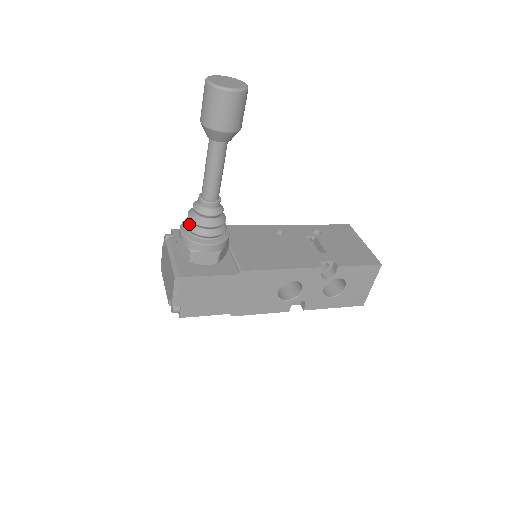
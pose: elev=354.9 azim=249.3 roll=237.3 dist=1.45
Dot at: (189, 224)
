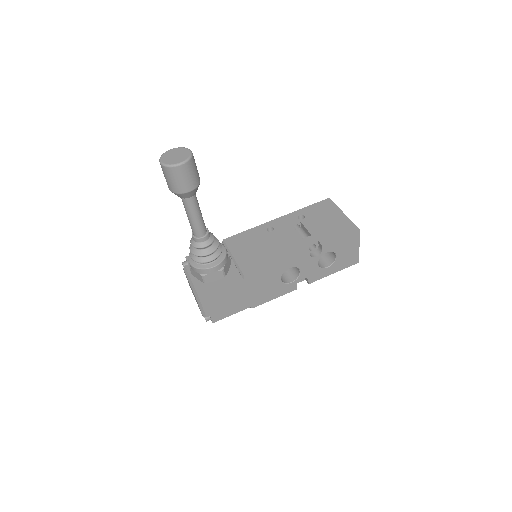
Dot at: (193, 256)
